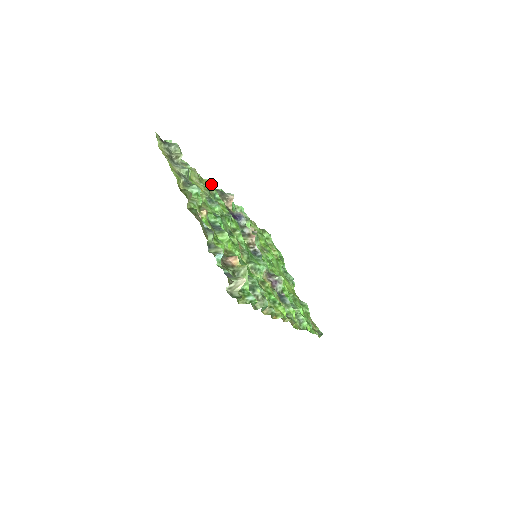
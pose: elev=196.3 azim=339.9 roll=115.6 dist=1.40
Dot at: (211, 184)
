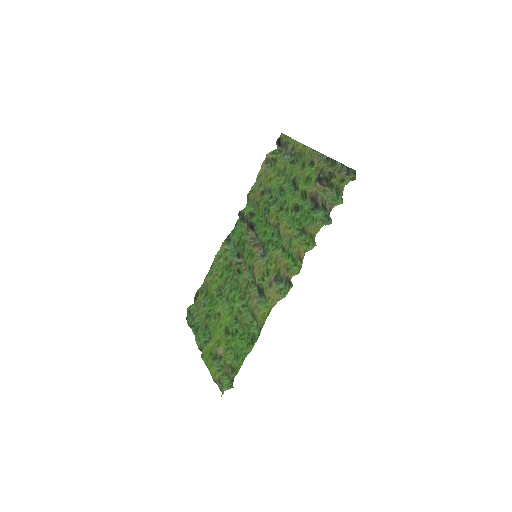
Dot at: (248, 202)
